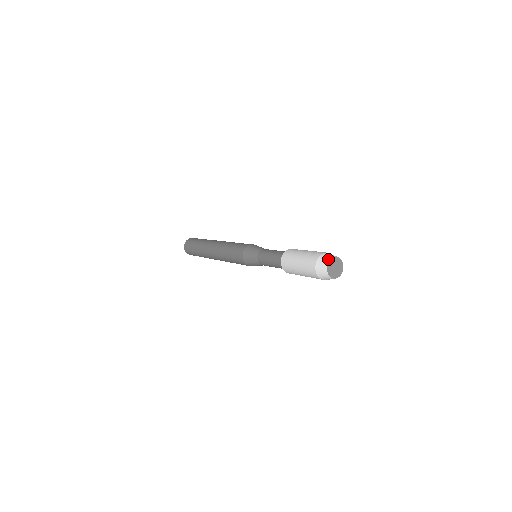
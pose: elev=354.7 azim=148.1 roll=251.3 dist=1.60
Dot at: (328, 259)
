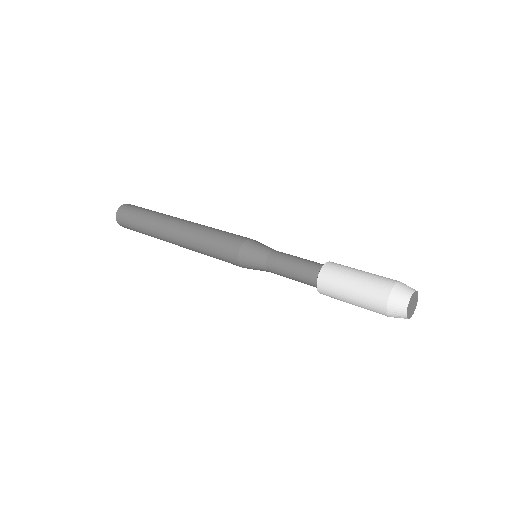
Dot at: (411, 290)
